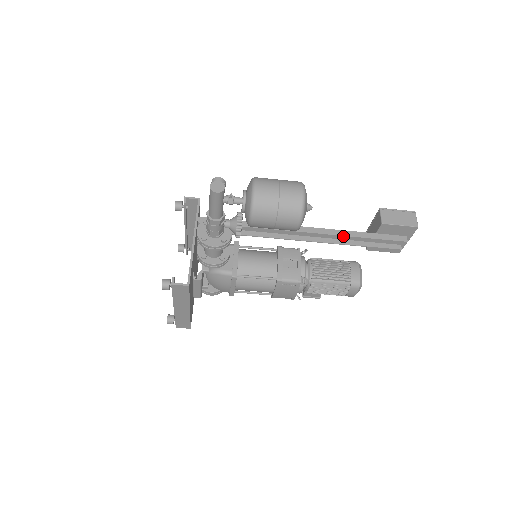
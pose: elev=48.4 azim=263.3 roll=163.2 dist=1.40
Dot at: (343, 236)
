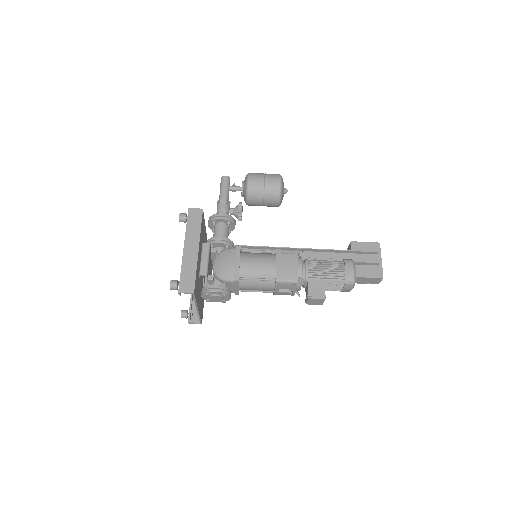
Dot at: occluded
